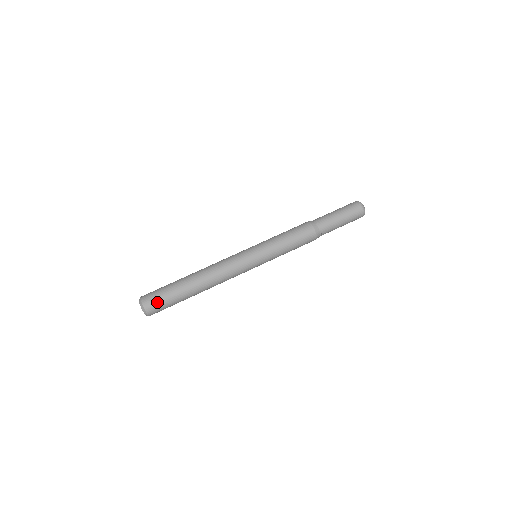
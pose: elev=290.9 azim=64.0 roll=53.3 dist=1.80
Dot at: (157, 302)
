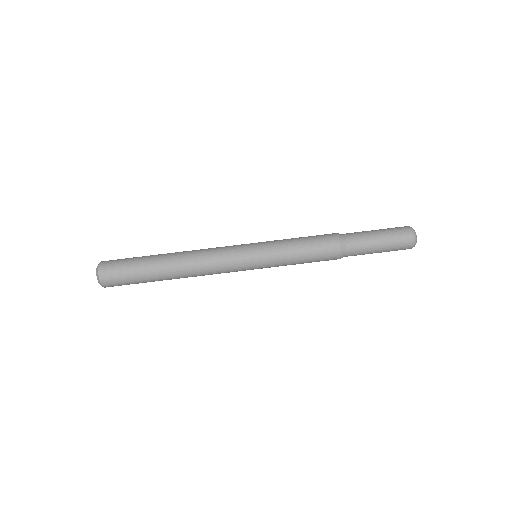
Dot at: (117, 278)
